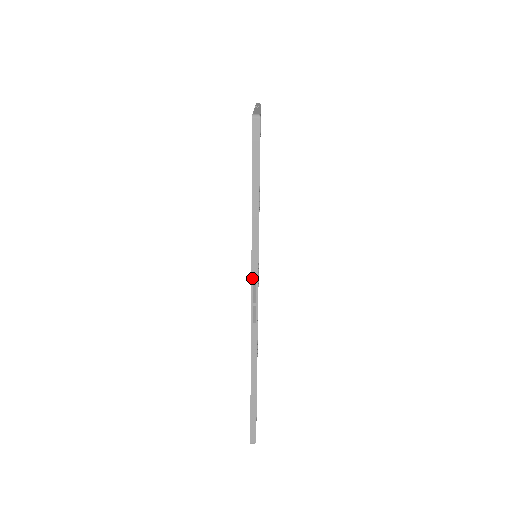
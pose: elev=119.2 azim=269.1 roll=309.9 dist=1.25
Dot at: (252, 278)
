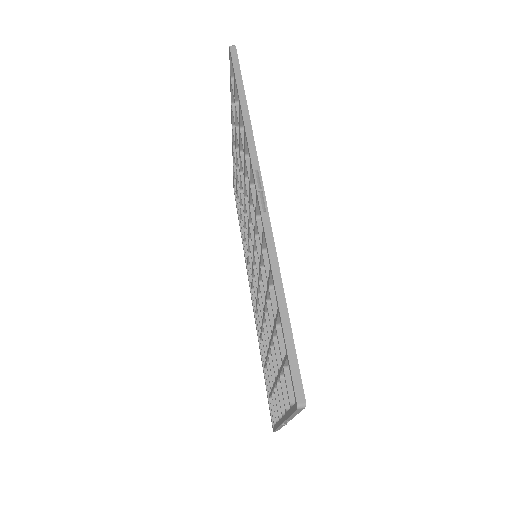
Dot at: (252, 165)
